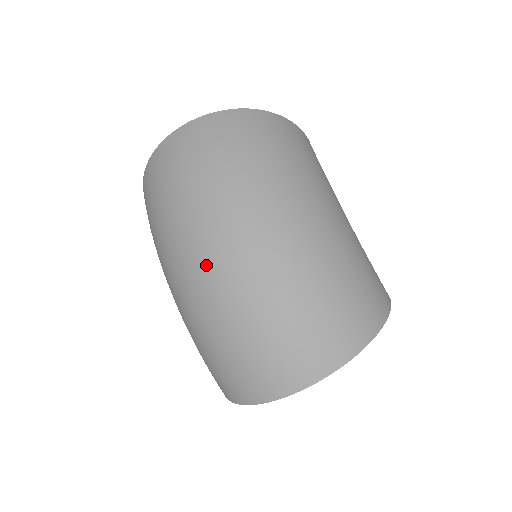
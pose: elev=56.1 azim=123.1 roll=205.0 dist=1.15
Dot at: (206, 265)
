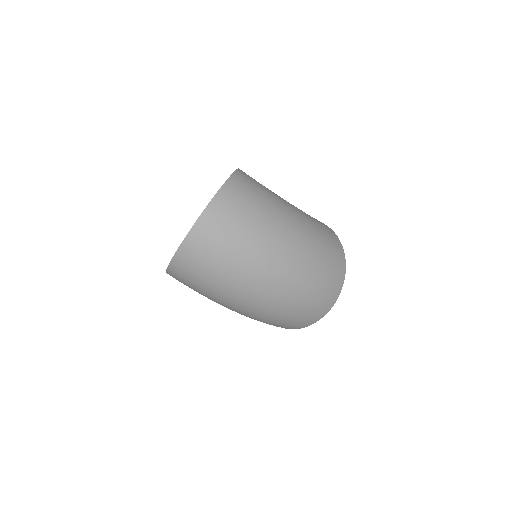
Dot at: (267, 293)
